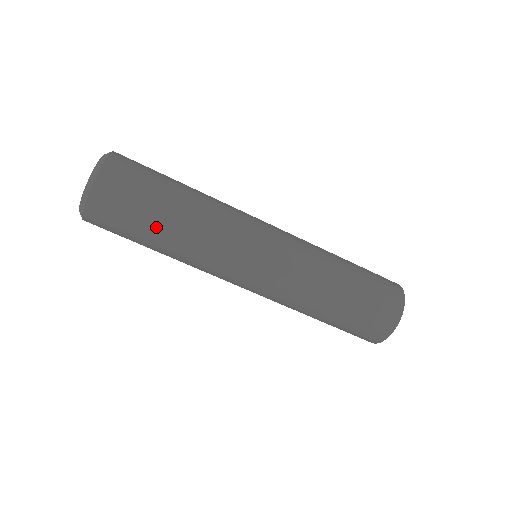
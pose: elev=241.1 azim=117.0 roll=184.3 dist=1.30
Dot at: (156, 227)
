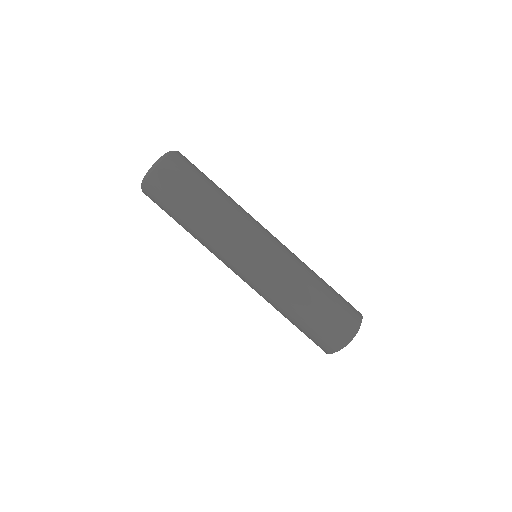
Dot at: (209, 187)
